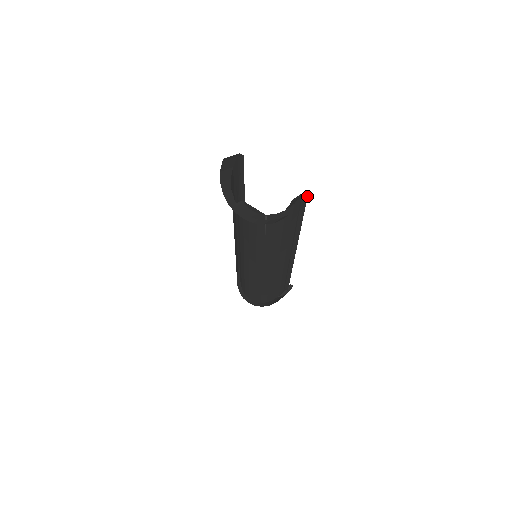
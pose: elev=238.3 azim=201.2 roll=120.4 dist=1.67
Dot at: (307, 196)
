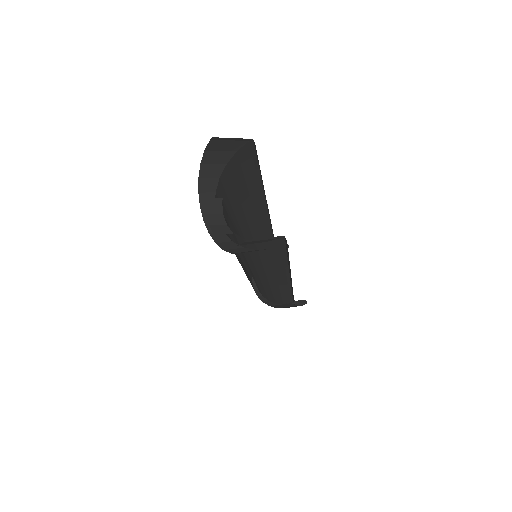
Dot at: occluded
